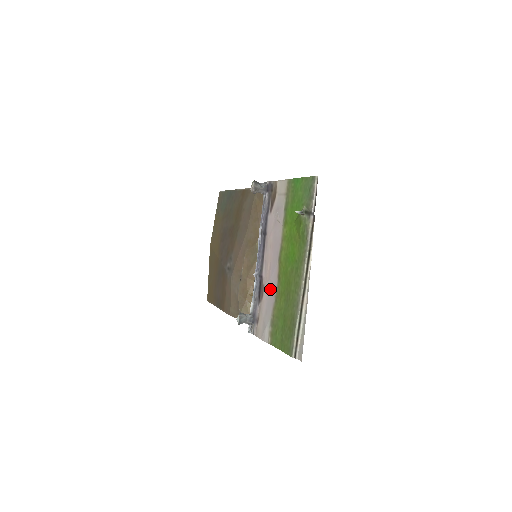
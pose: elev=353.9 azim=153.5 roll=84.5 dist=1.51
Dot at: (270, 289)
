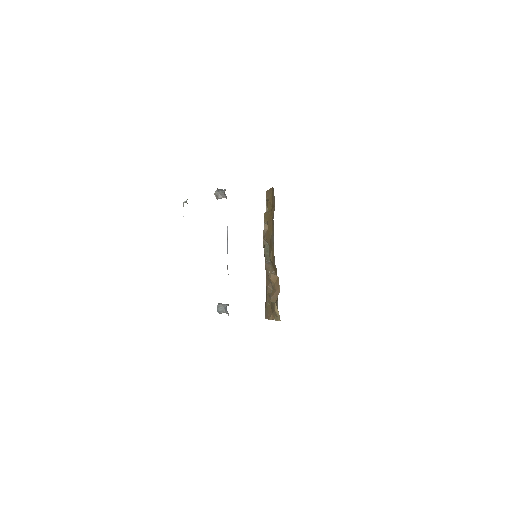
Dot at: occluded
